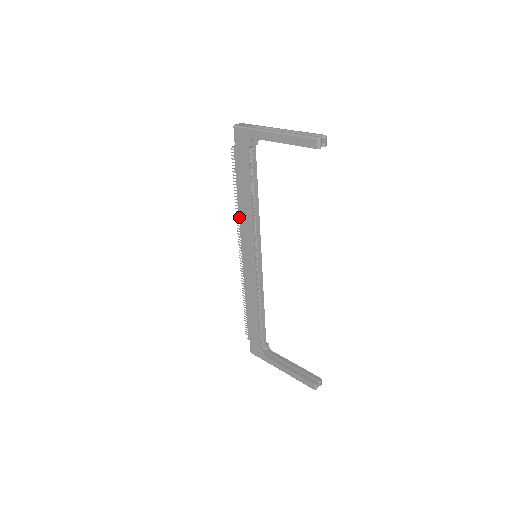
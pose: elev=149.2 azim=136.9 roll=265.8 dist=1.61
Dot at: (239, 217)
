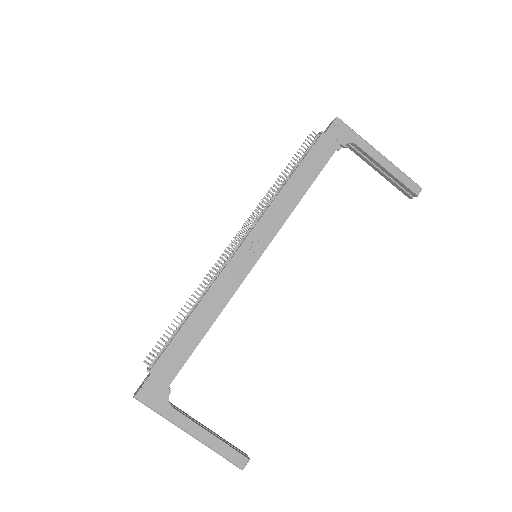
Dot at: (274, 200)
